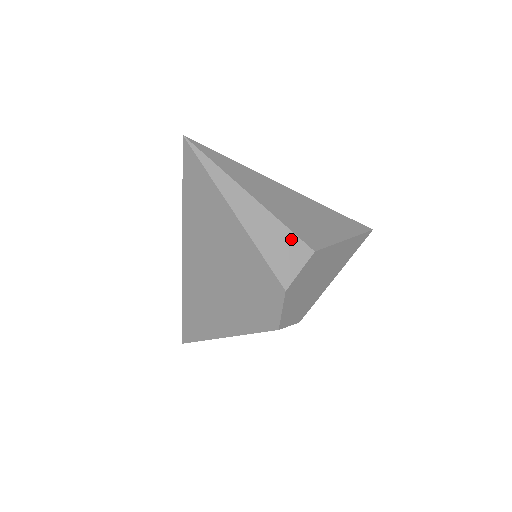
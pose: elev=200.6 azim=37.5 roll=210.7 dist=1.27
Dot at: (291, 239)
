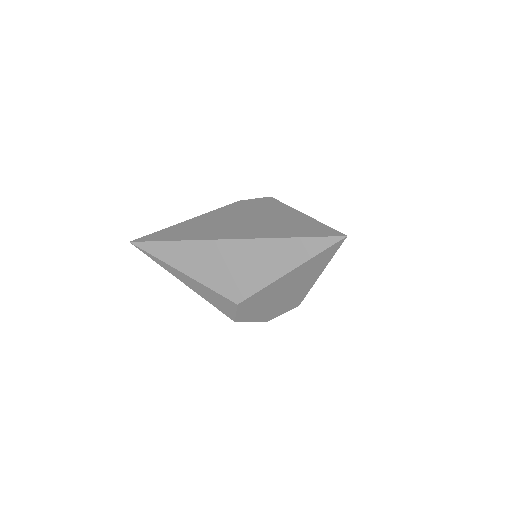
Dot at: (219, 296)
